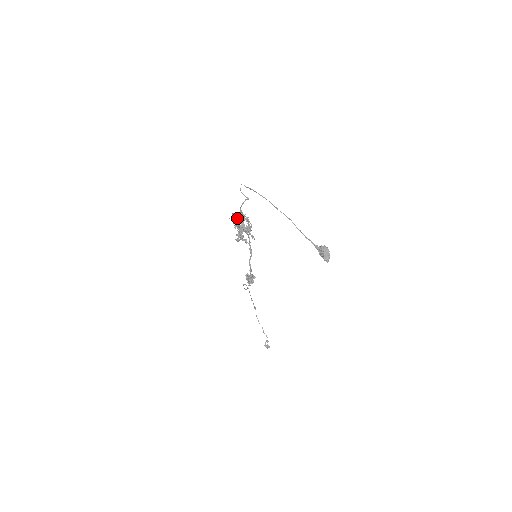
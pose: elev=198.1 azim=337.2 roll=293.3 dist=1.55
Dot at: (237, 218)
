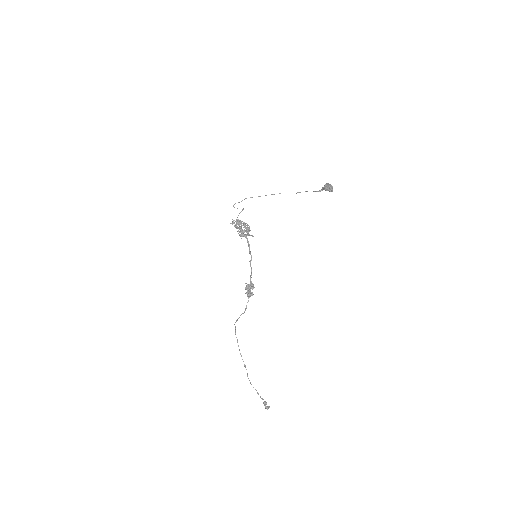
Dot at: occluded
